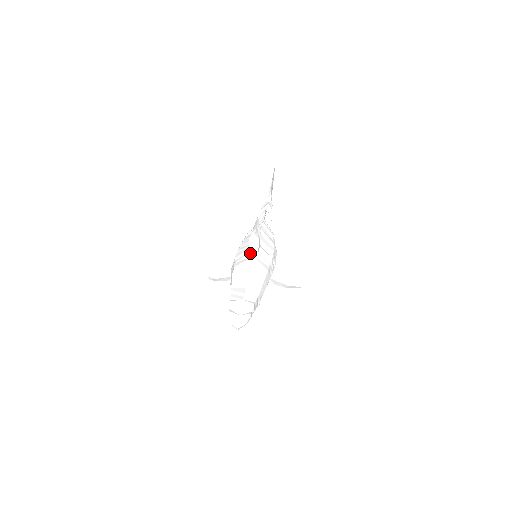
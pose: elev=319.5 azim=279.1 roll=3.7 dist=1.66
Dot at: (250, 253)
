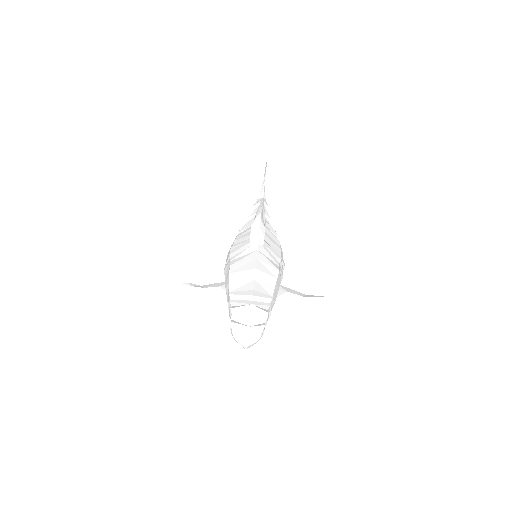
Dot at: (252, 247)
